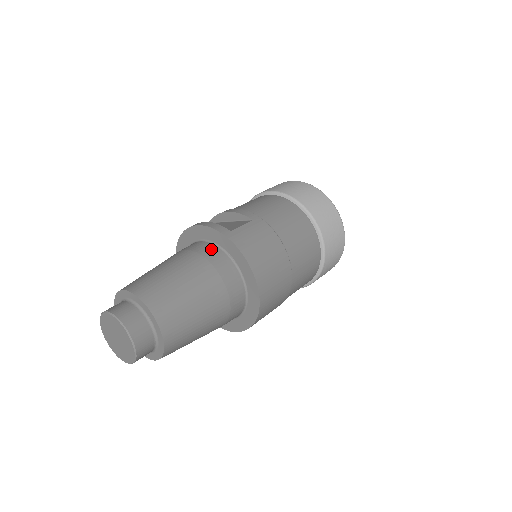
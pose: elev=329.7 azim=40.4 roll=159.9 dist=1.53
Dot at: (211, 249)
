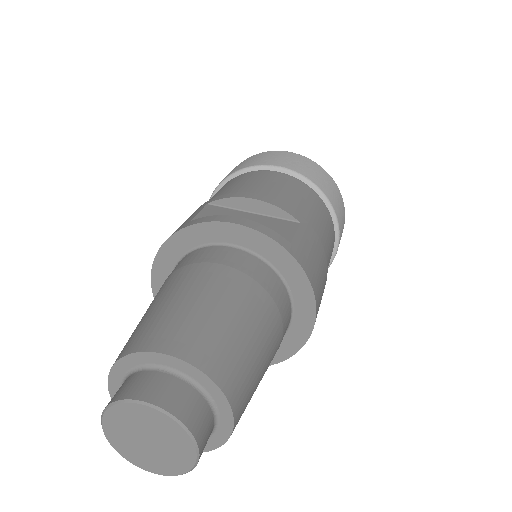
Dot at: (260, 267)
